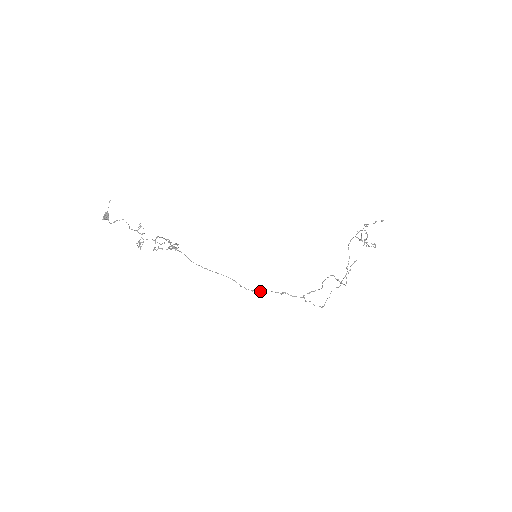
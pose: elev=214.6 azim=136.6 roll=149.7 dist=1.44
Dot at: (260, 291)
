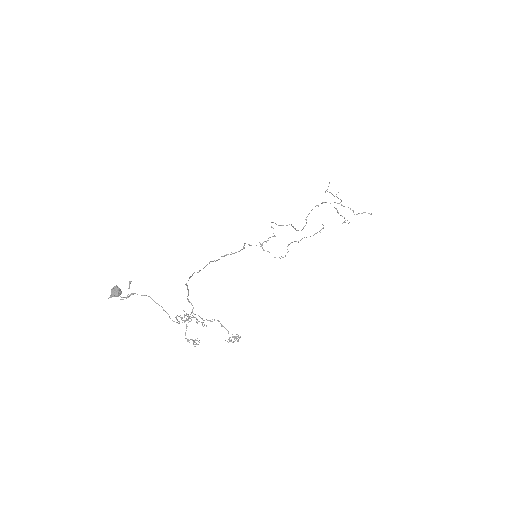
Dot at: occluded
